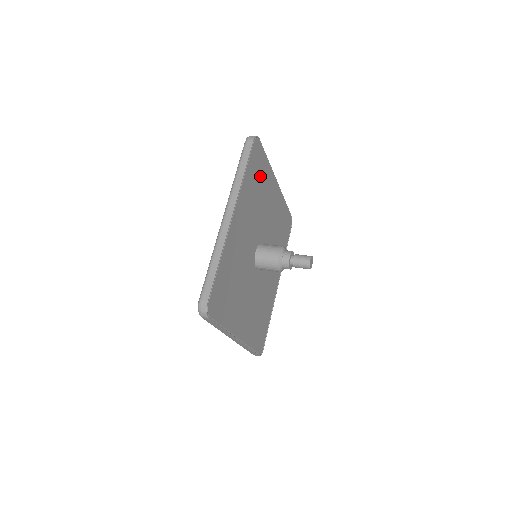
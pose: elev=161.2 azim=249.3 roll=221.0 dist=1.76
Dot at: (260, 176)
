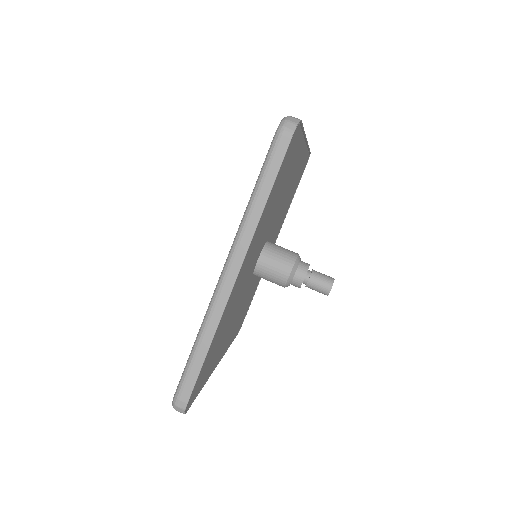
Dot at: (287, 169)
